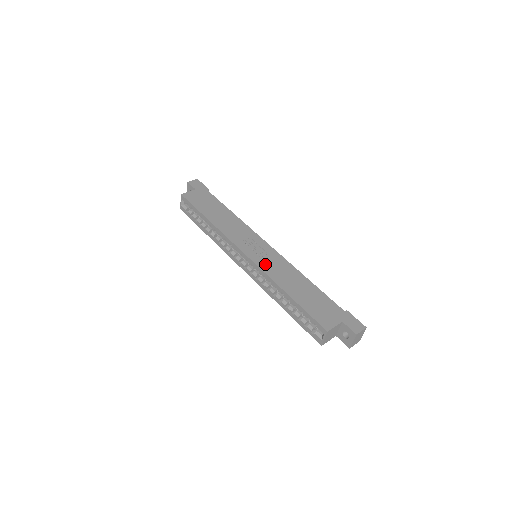
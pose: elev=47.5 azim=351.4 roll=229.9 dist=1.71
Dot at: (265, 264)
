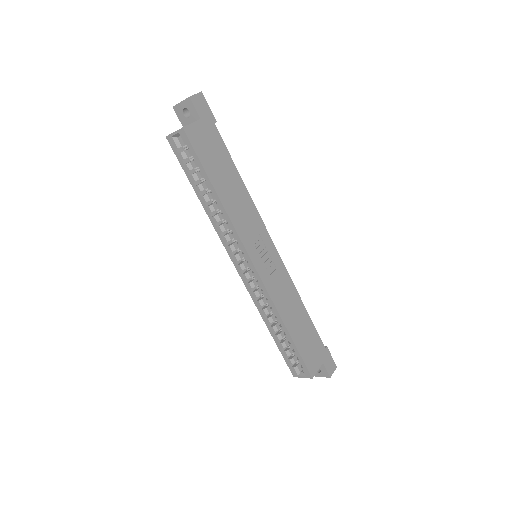
Dot at: (272, 283)
